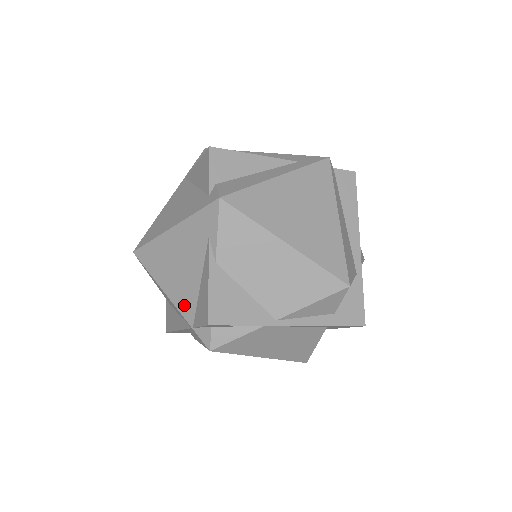
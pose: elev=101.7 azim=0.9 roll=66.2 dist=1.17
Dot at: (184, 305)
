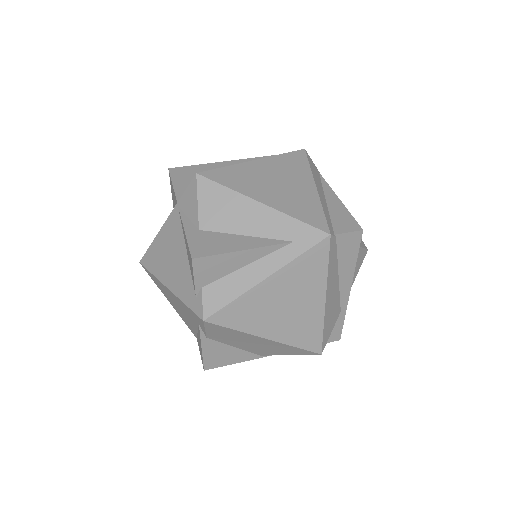
Dot at: (188, 325)
